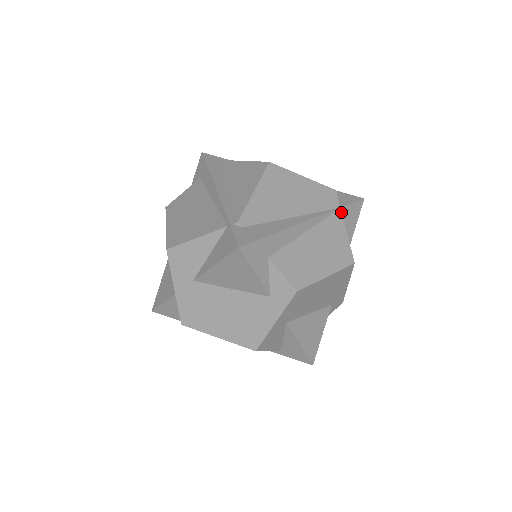
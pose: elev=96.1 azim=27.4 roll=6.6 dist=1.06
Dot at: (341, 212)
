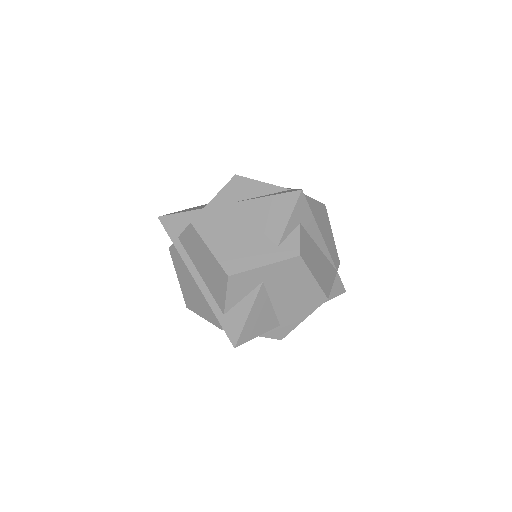
Dot at: (337, 273)
